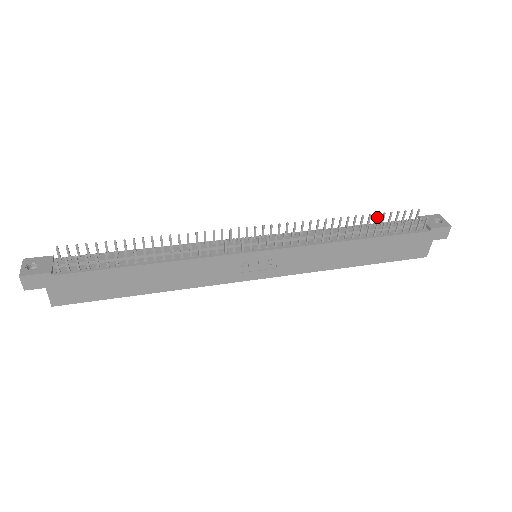
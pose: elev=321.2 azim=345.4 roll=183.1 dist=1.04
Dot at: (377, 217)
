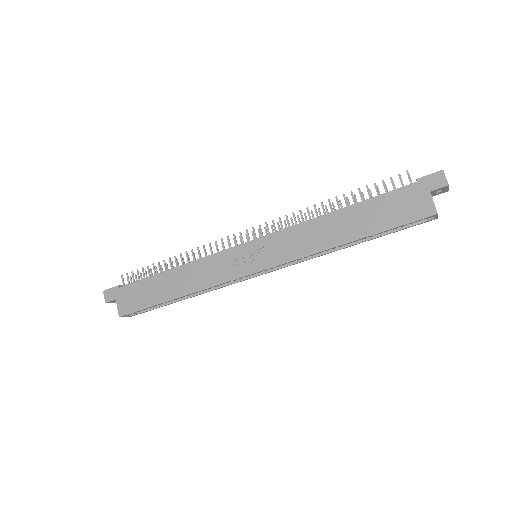
Dot at: (363, 196)
